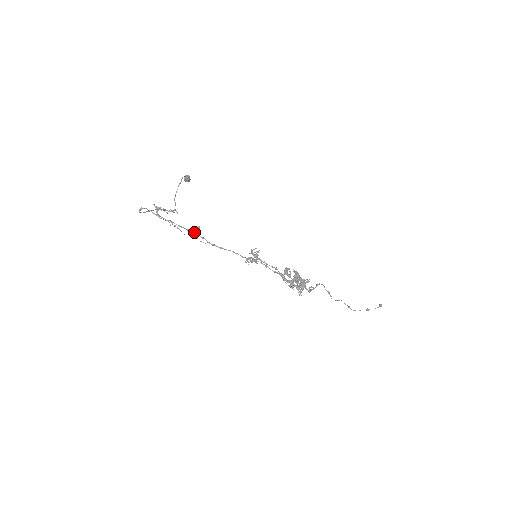
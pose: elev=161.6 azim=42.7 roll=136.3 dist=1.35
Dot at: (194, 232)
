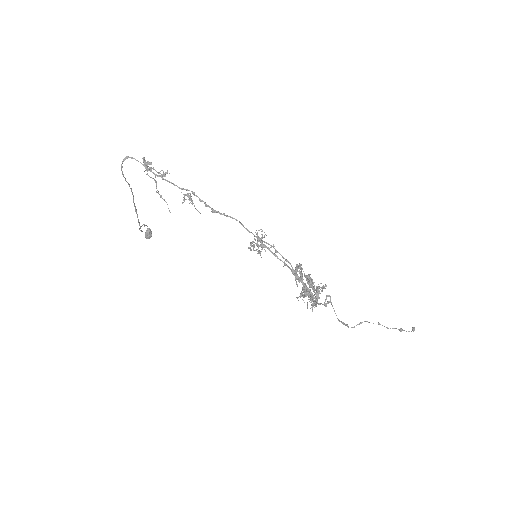
Dot at: (191, 191)
